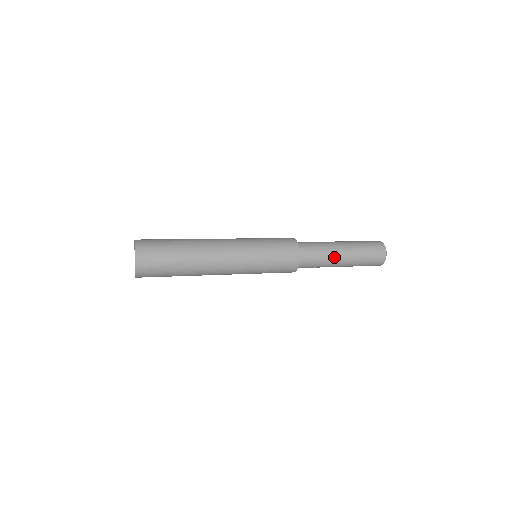
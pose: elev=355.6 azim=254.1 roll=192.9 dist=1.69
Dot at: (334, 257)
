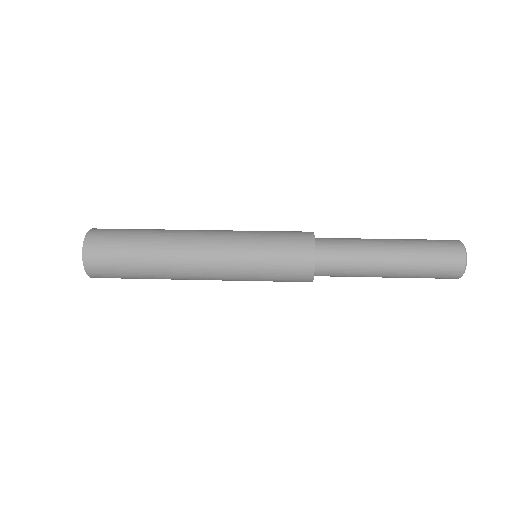
Dot at: (371, 274)
